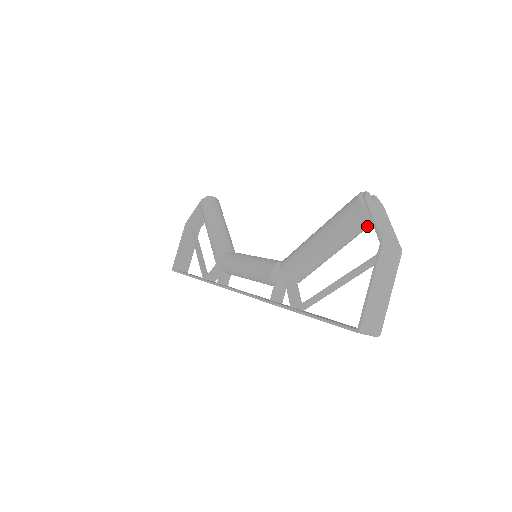
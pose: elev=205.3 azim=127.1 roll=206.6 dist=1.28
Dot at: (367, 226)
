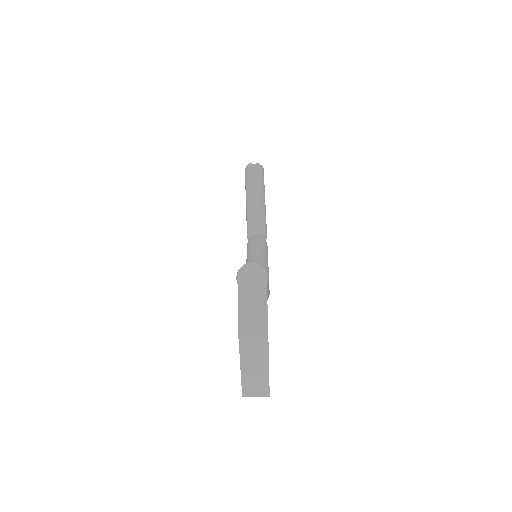
Dot at: occluded
